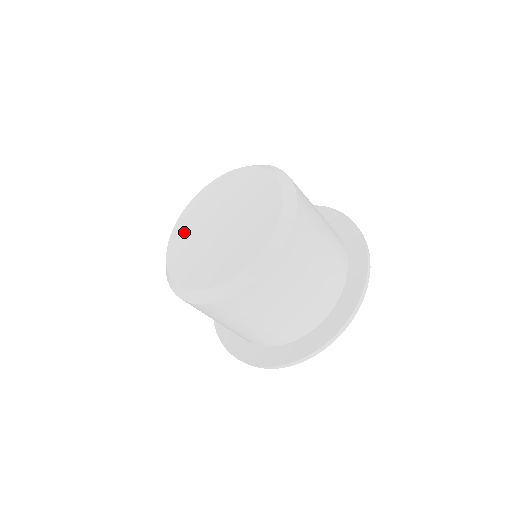
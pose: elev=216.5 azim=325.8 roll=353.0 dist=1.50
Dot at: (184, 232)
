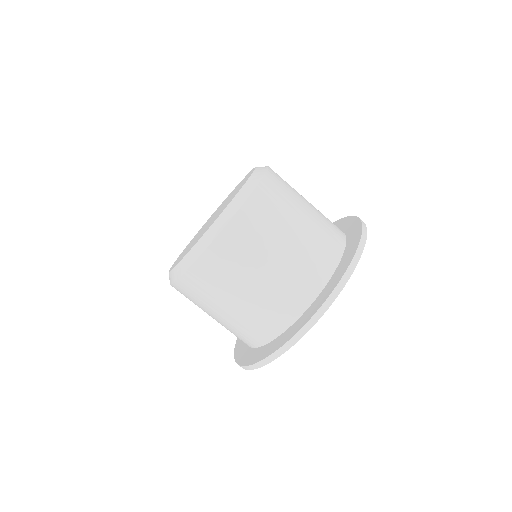
Dot at: (201, 228)
